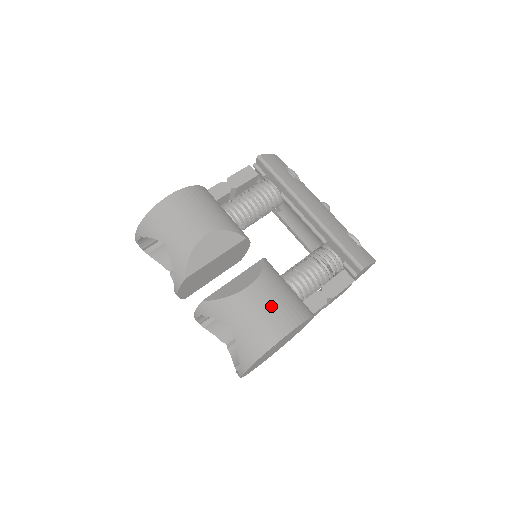
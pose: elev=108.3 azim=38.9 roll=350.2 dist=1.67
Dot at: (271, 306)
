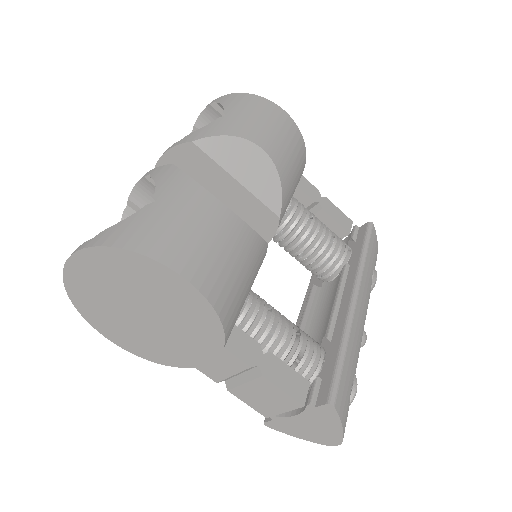
Dot at: (217, 245)
